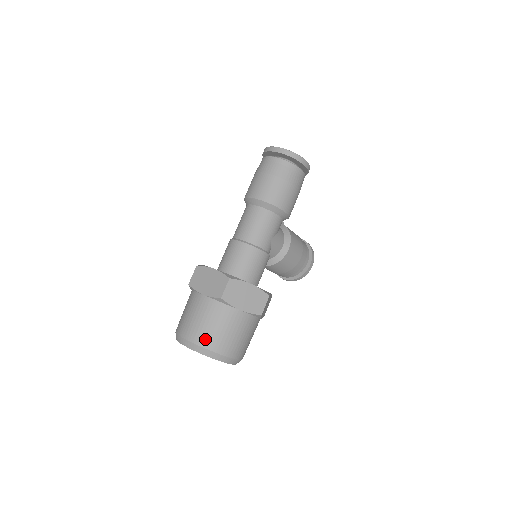
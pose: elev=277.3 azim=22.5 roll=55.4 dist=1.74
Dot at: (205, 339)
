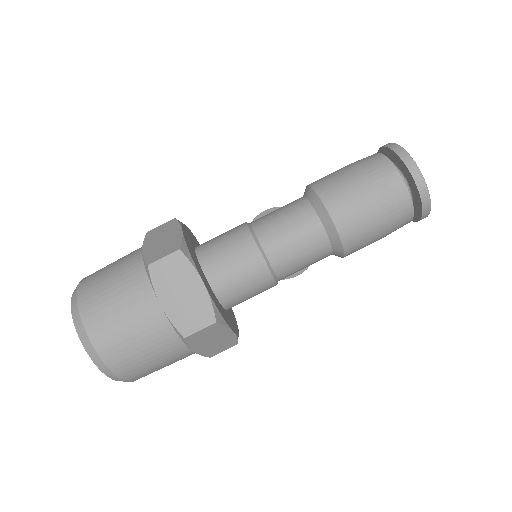
Dot at: (119, 361)
